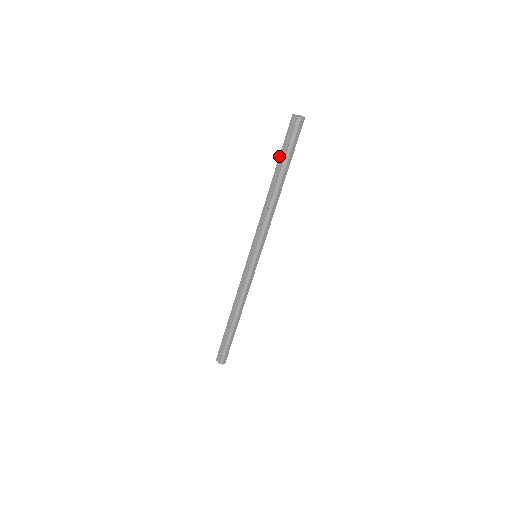
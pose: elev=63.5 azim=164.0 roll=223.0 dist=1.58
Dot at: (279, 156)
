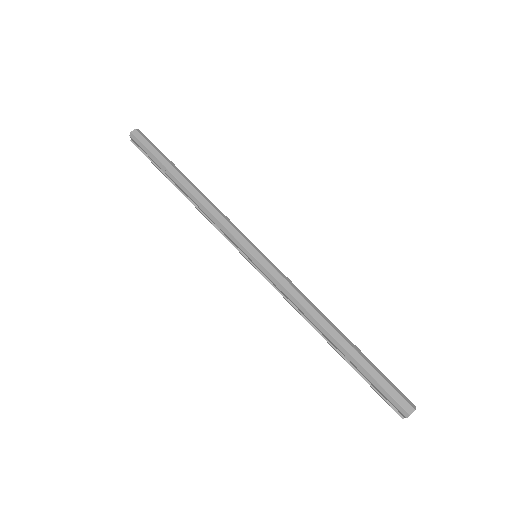
Dot at: occluded
